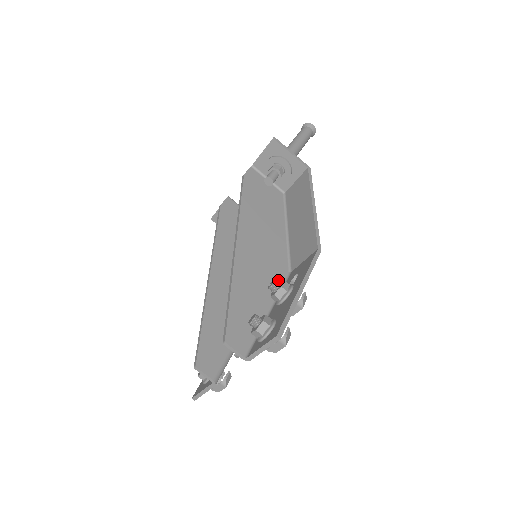
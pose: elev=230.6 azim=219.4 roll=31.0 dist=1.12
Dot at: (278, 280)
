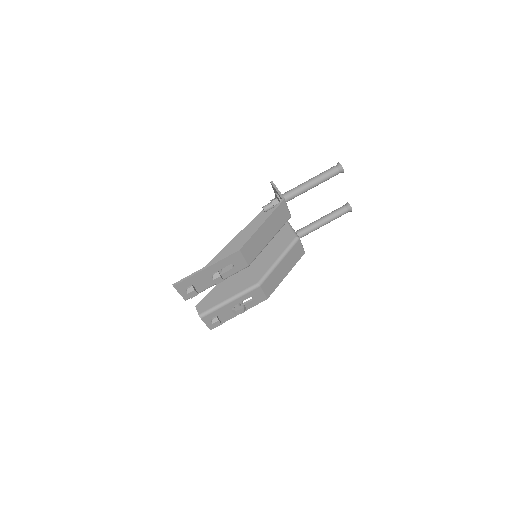
Dot at: occluded
